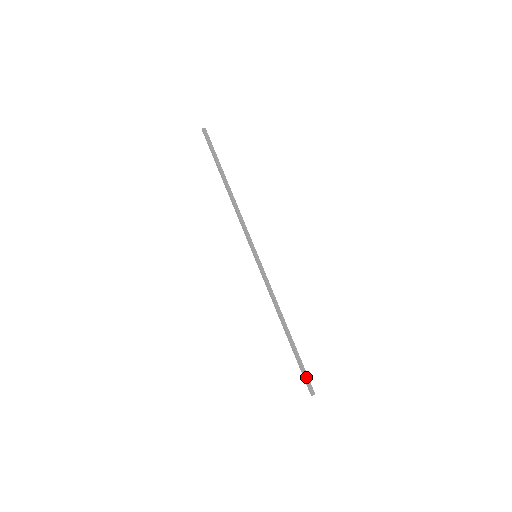
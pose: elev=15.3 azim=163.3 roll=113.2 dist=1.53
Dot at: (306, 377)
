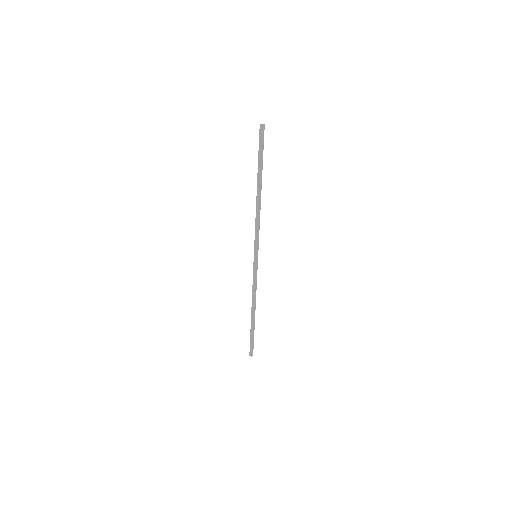
Dot at: (253, 345)
